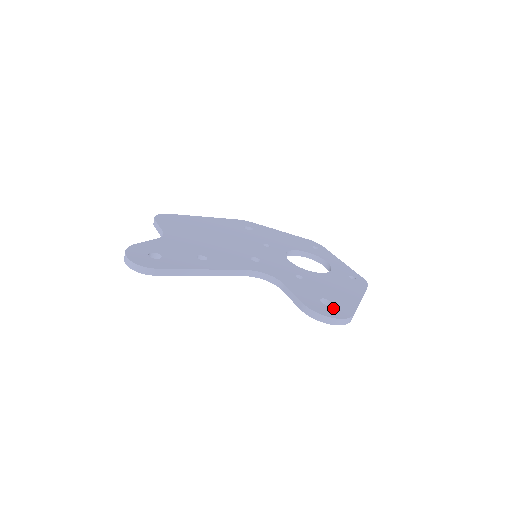
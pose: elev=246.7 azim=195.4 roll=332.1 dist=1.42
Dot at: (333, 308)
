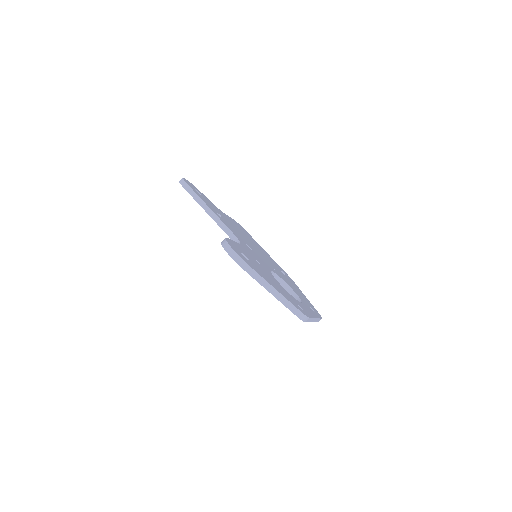
Dot at: (242, 255)
